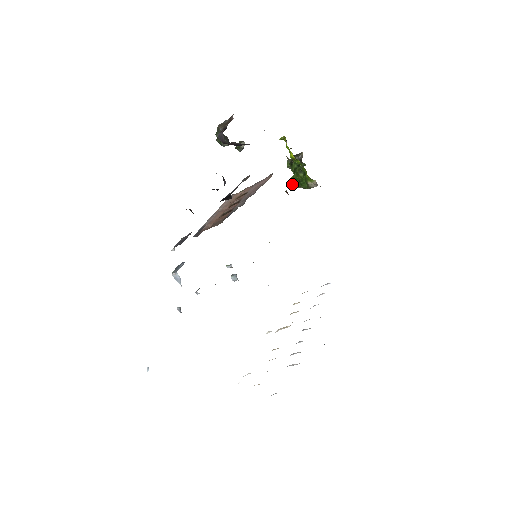
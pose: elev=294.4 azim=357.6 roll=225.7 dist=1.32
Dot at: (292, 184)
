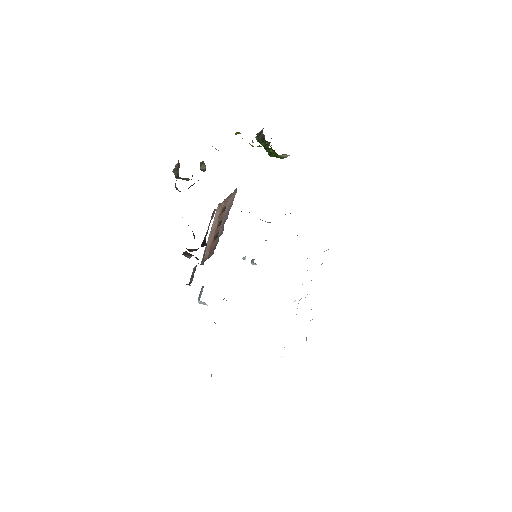
Dot at: (270, 156)
